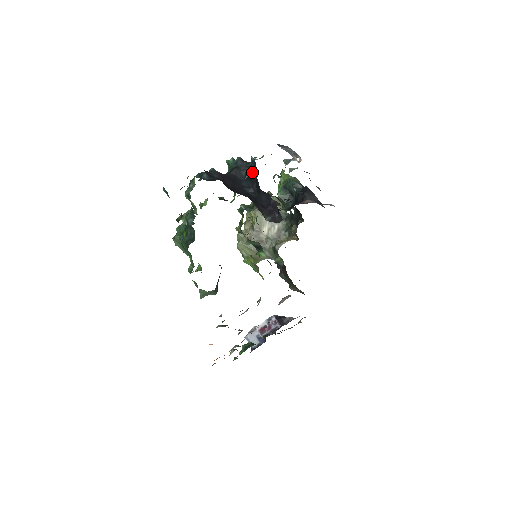
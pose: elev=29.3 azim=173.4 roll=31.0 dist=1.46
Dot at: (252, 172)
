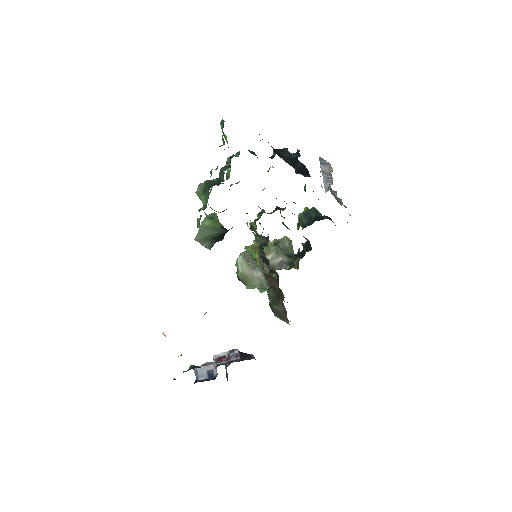
Dot at: (294, 157)
